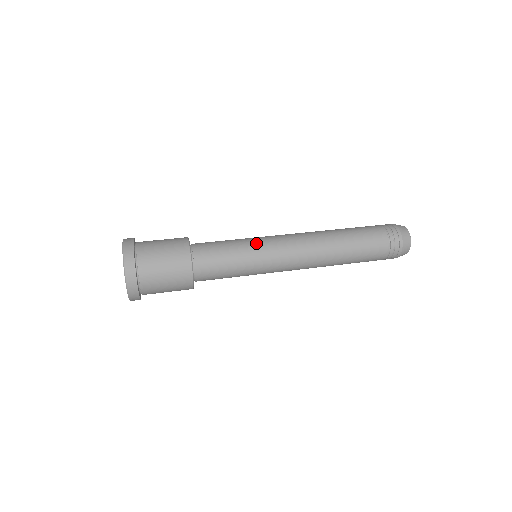
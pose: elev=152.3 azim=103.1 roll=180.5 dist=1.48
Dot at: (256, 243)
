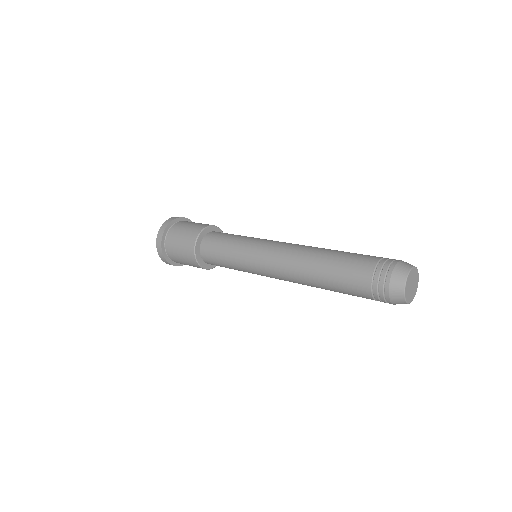
Dot at: (250, 240)
